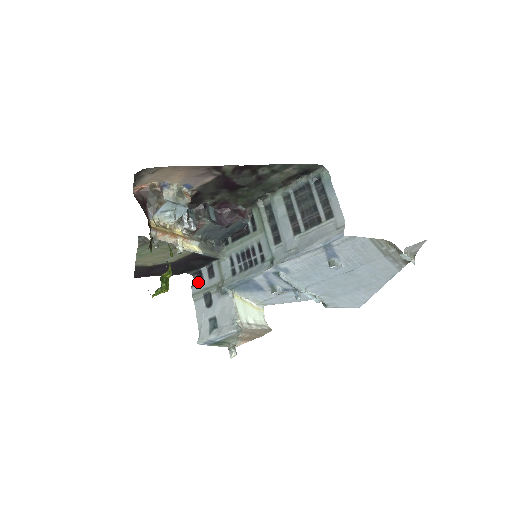
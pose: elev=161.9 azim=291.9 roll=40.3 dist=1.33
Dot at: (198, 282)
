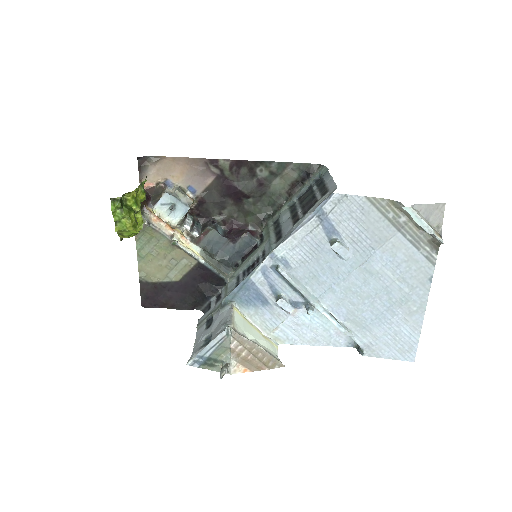
Dot at: occluded
